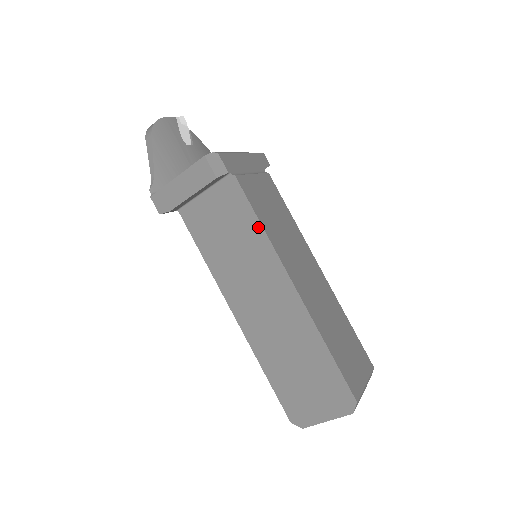
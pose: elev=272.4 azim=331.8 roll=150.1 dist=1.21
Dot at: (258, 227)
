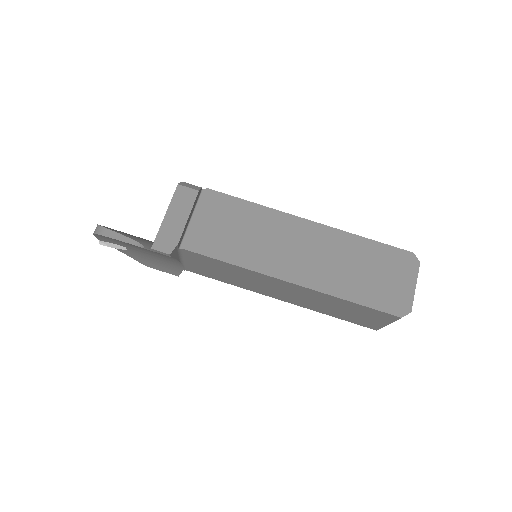
Dot at: (252, 206)
